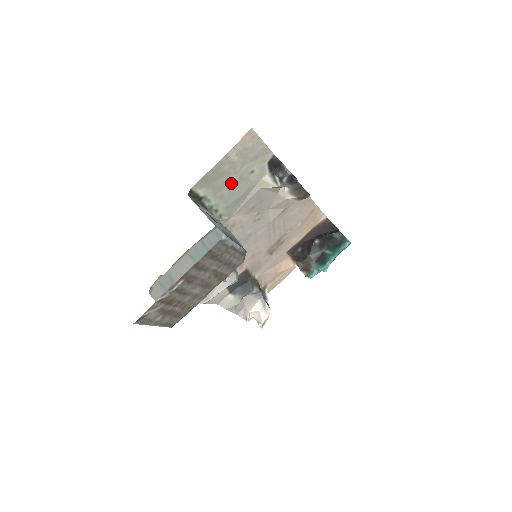
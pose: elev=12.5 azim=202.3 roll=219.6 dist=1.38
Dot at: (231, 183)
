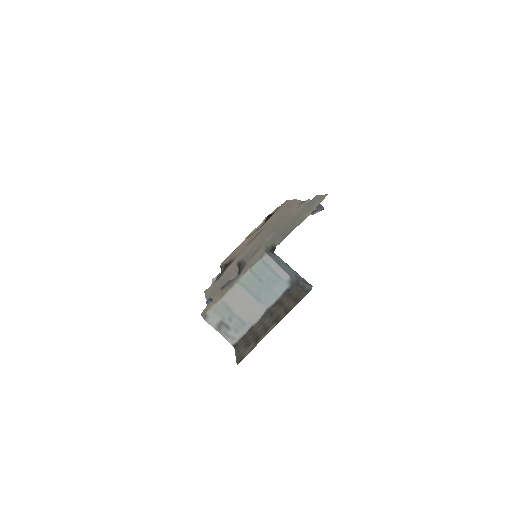
Dot at: (289, 227)
